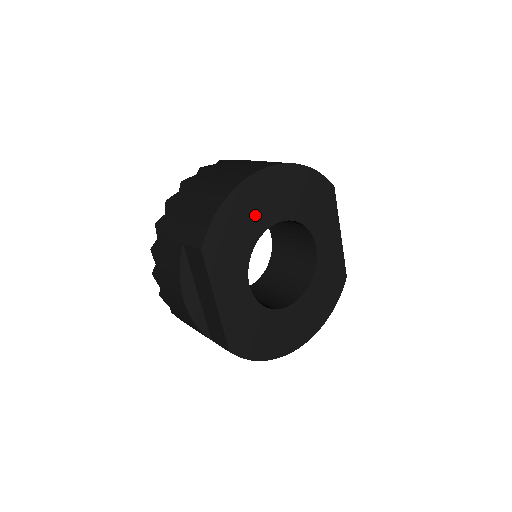
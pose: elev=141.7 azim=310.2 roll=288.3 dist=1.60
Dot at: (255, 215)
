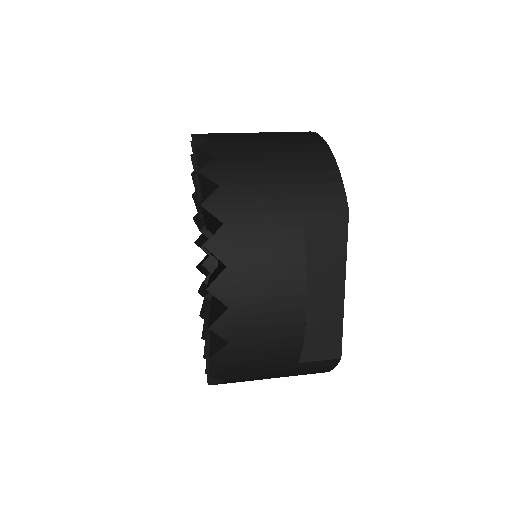
Dot at: occluded
